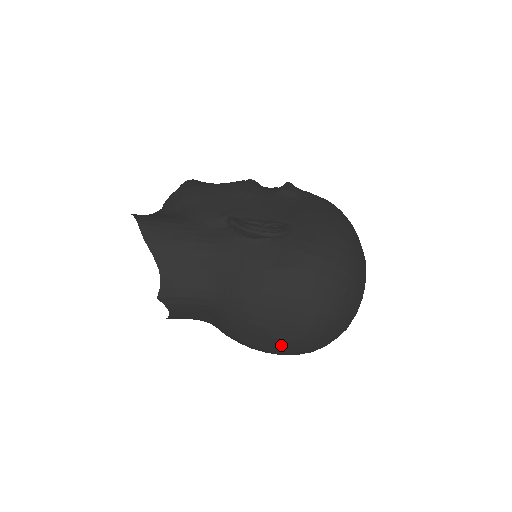
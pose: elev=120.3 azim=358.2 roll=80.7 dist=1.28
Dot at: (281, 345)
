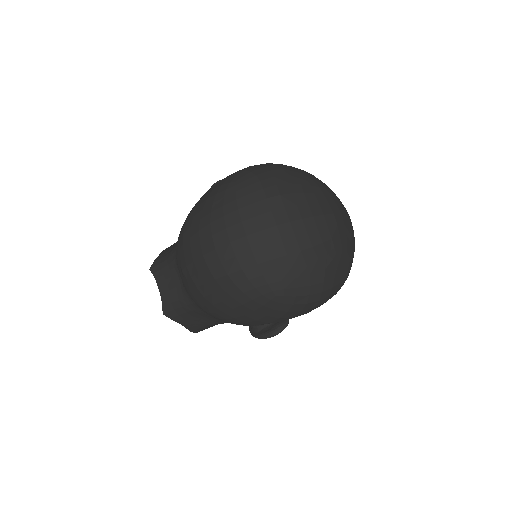
Dot at: (196, 244)
